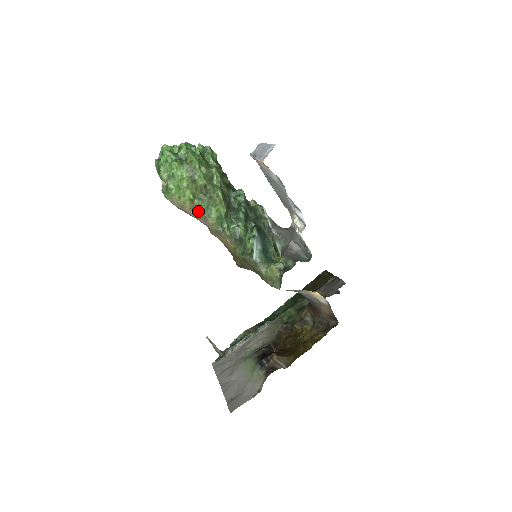
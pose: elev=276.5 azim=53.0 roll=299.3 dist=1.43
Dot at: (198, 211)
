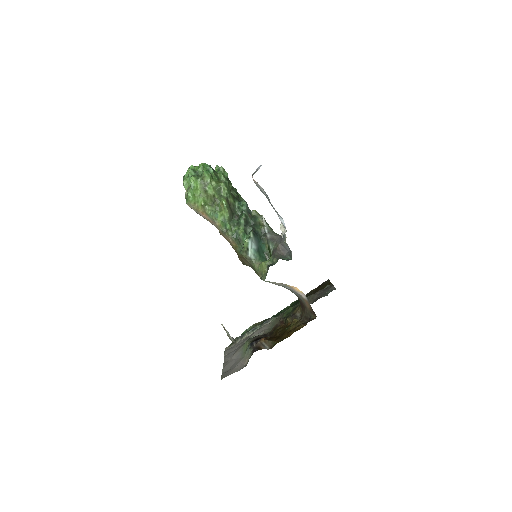
Dot at: (208, 215)
